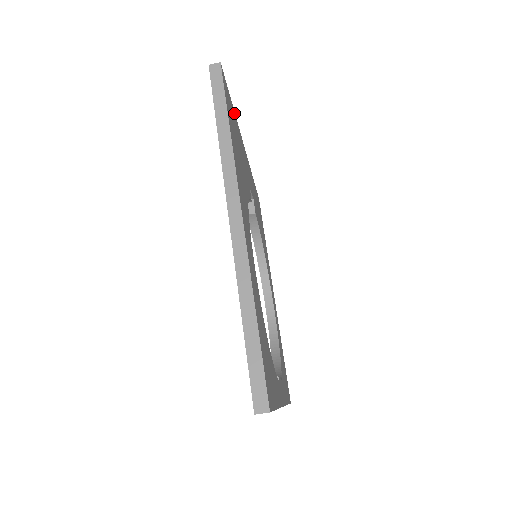
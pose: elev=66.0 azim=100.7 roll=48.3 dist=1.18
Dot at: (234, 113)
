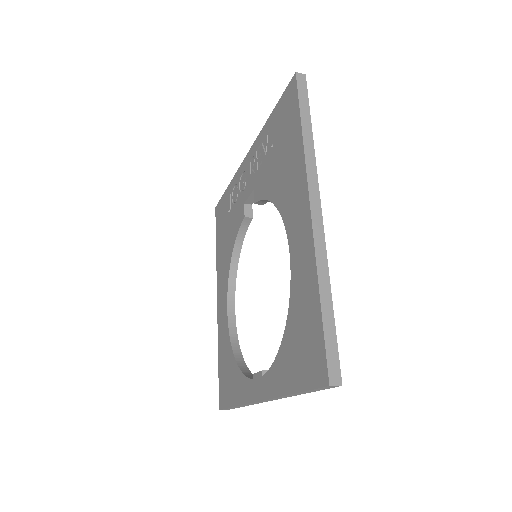
Dot at: occluded
